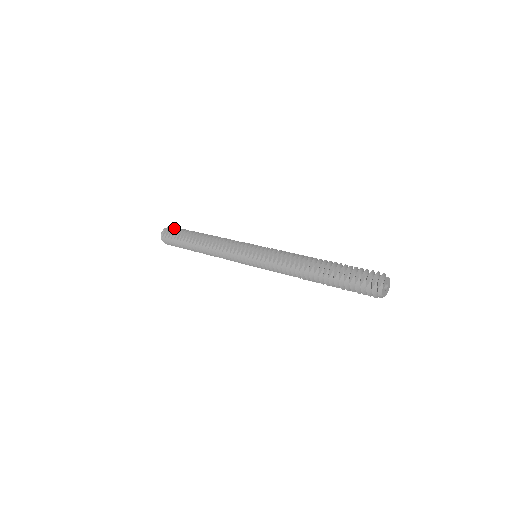
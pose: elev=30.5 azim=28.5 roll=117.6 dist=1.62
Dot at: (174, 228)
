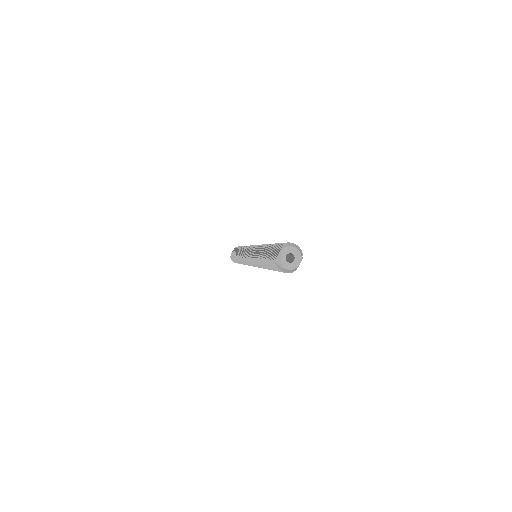
Dot at: occluded
